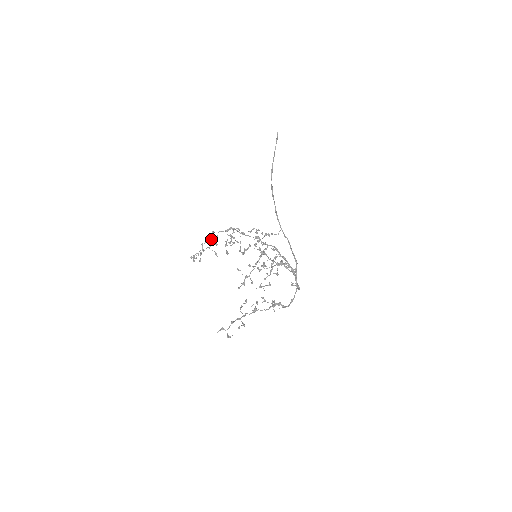
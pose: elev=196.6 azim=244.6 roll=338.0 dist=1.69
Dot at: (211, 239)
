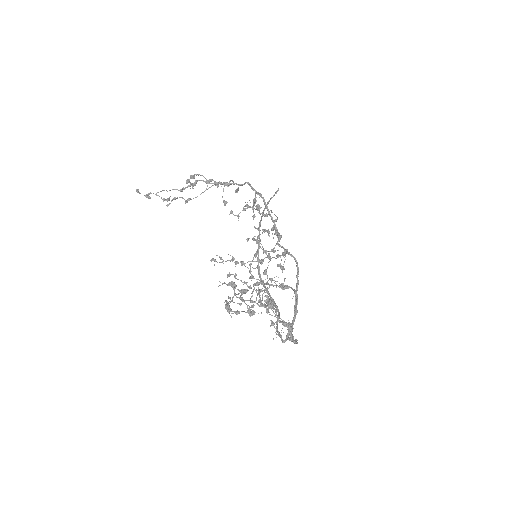
Dot at: occluded
